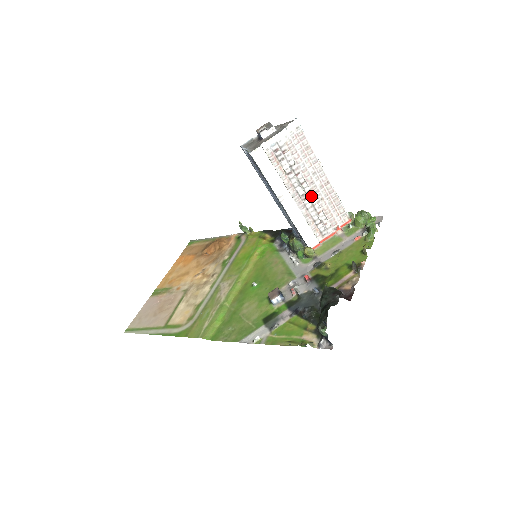
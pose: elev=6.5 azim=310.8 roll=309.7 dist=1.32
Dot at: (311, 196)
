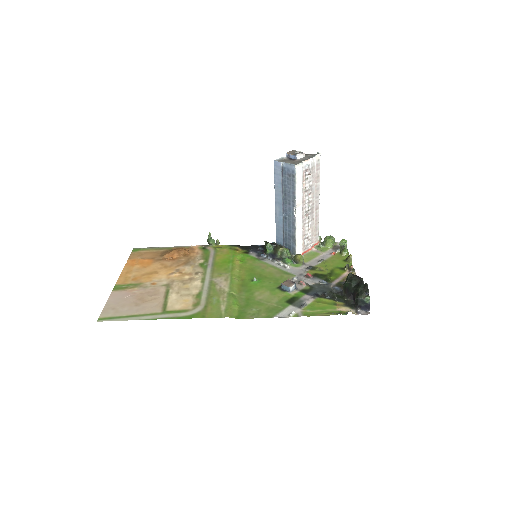
Dot at: (310, 214)
